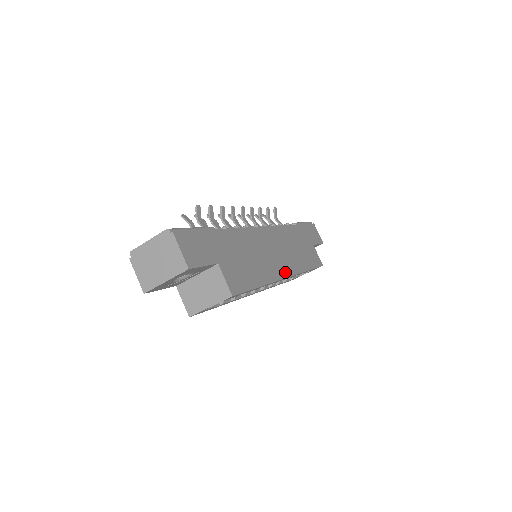
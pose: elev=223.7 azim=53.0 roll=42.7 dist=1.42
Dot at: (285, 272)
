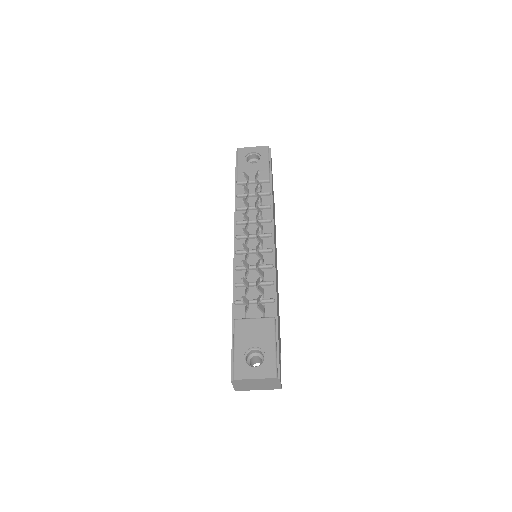
Dot at: occluded
